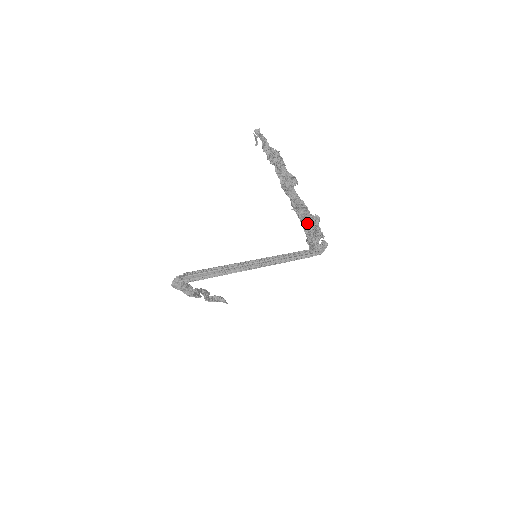
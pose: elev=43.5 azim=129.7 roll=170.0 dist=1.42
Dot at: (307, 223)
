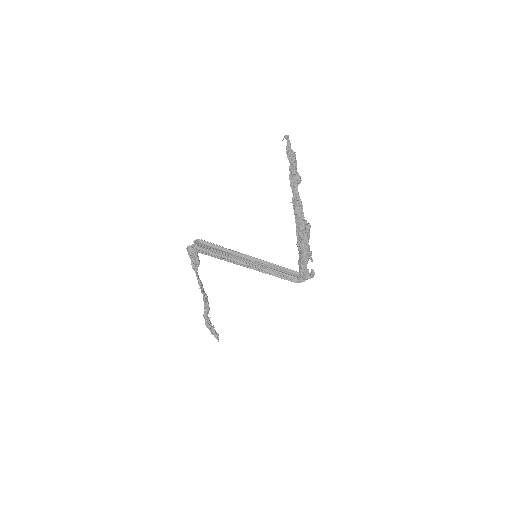
Dot at: (300, 224)
